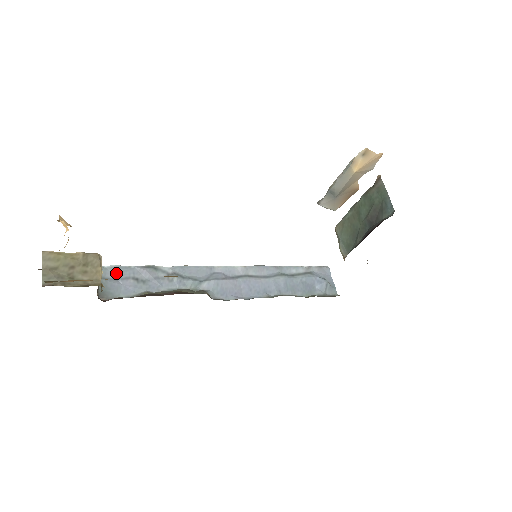
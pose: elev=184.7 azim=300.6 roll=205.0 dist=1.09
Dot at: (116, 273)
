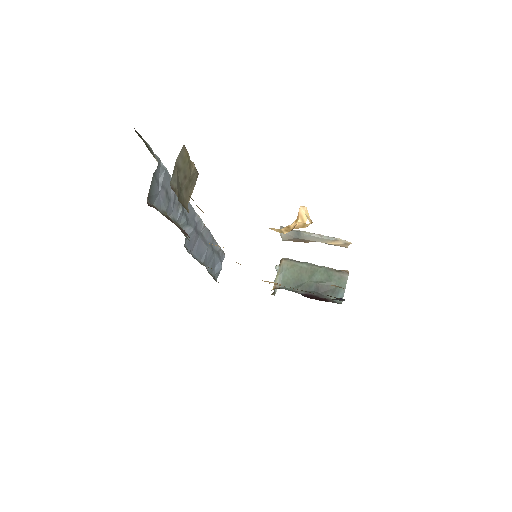
Dot at: (162, 176)
